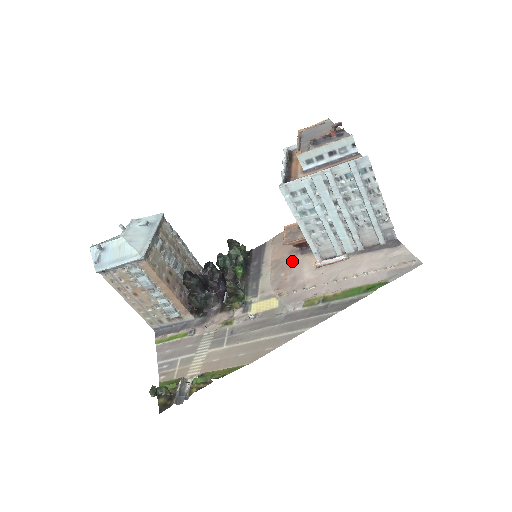
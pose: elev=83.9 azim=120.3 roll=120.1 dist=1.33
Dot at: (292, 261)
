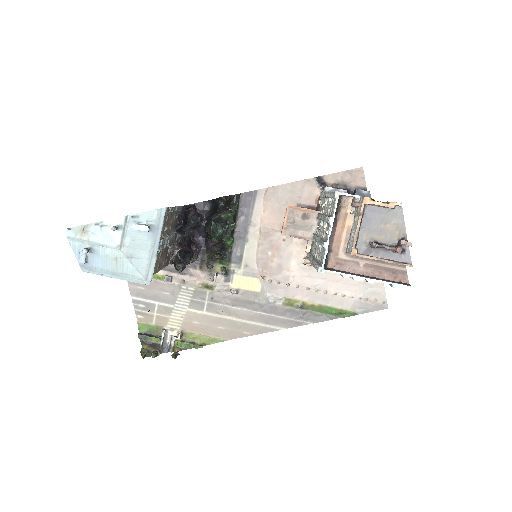
Dot at: (282, 241)
